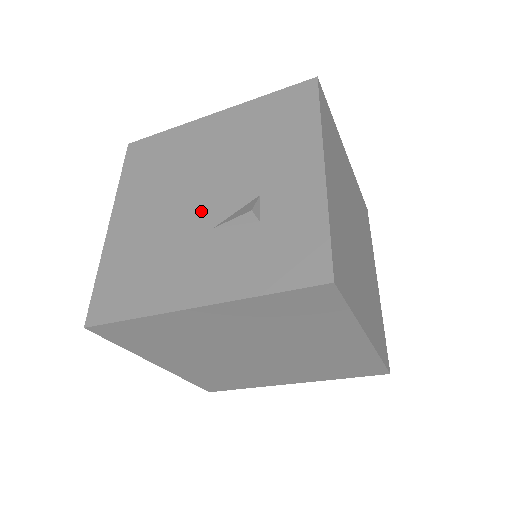
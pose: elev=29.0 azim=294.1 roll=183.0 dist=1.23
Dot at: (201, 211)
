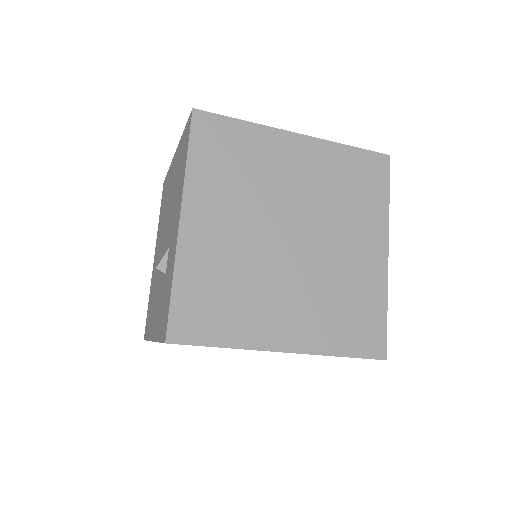
Dot at: (162, 257)
